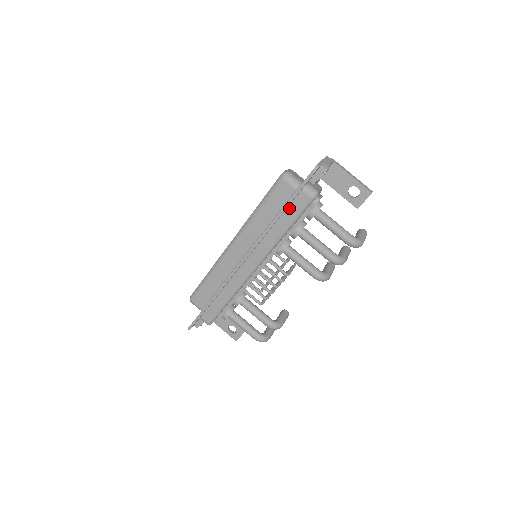
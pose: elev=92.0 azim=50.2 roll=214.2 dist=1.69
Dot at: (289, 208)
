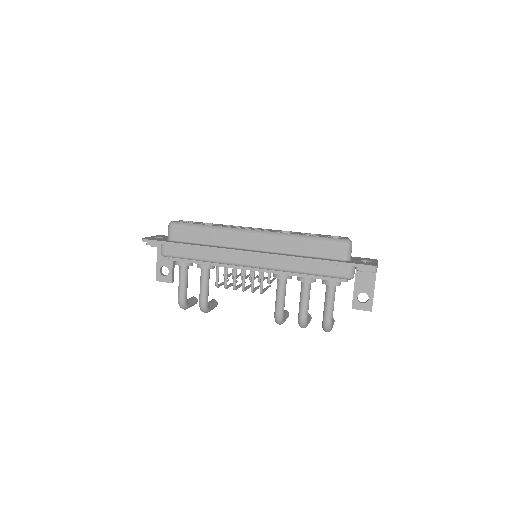
Dot at: (326, 264)
